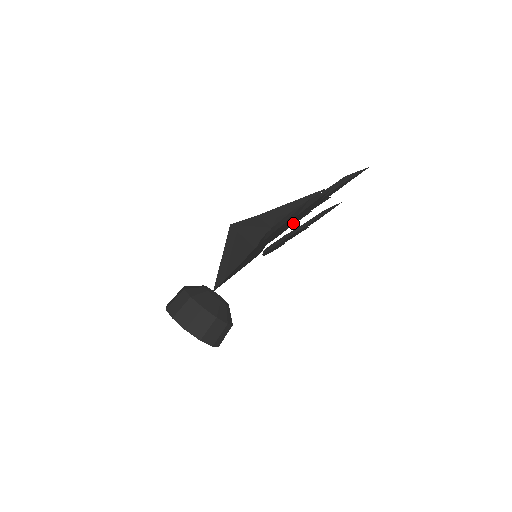
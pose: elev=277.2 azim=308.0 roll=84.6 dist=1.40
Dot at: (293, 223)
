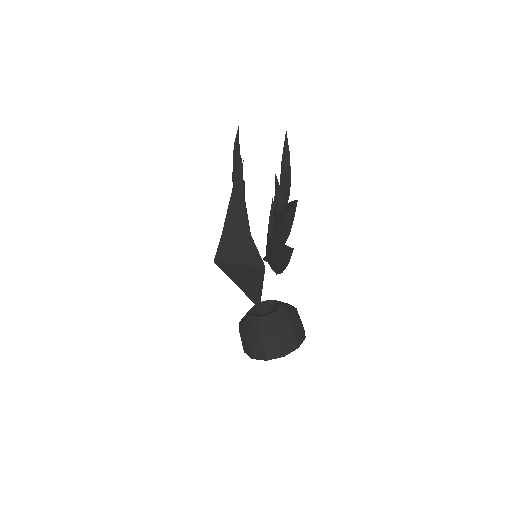
Dot at: occluded
